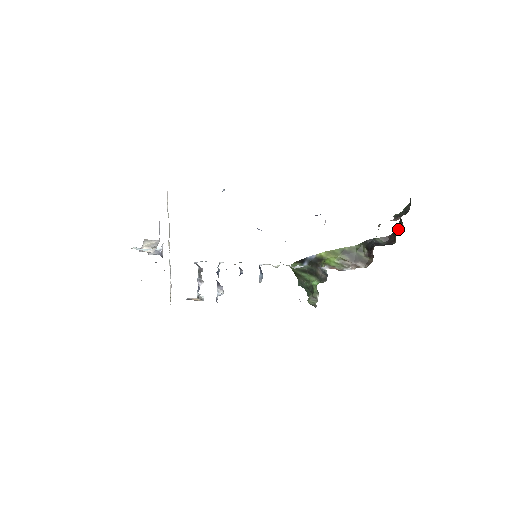
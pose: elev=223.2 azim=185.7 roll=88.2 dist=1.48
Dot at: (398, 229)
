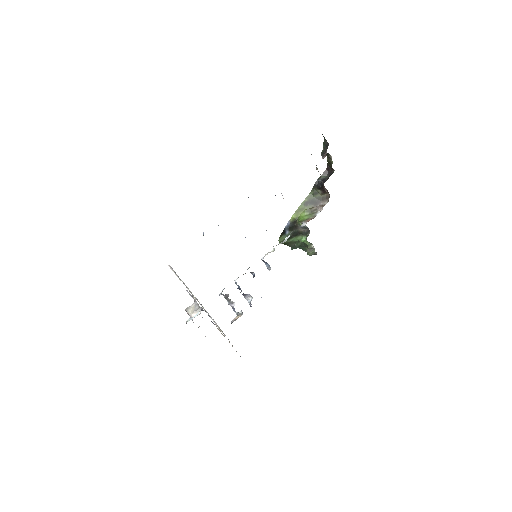
Dot at: (329, 160)
